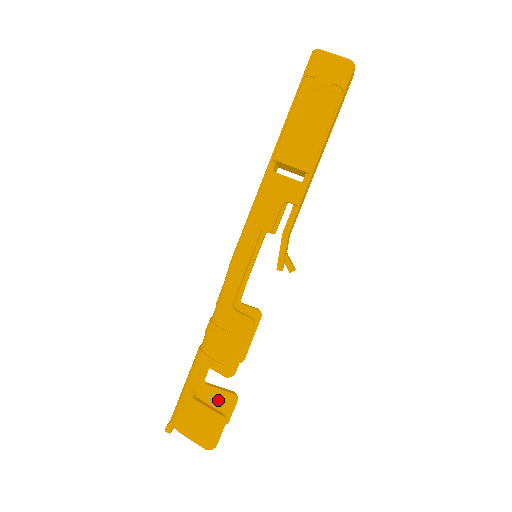
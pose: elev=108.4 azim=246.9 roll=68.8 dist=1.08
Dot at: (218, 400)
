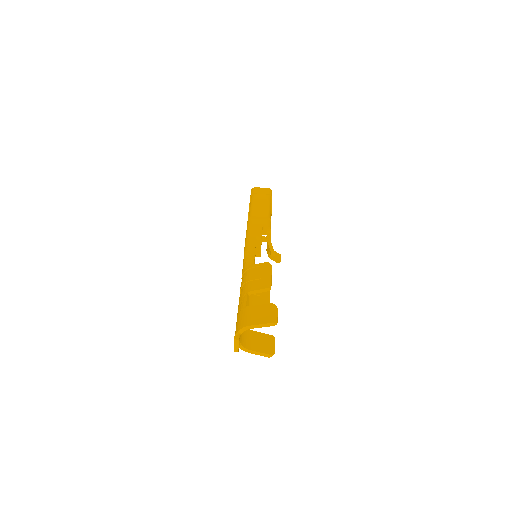
Dot at: (261, 339)
